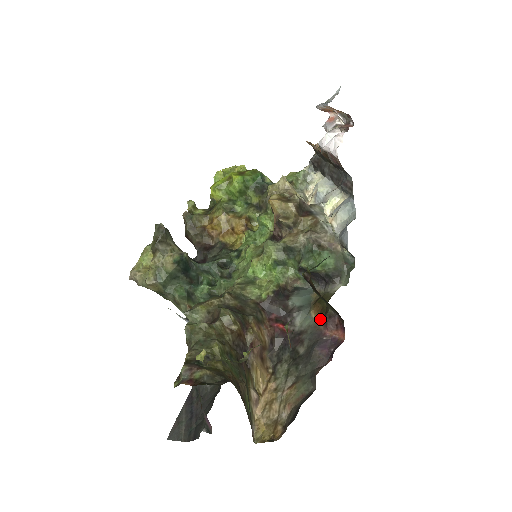
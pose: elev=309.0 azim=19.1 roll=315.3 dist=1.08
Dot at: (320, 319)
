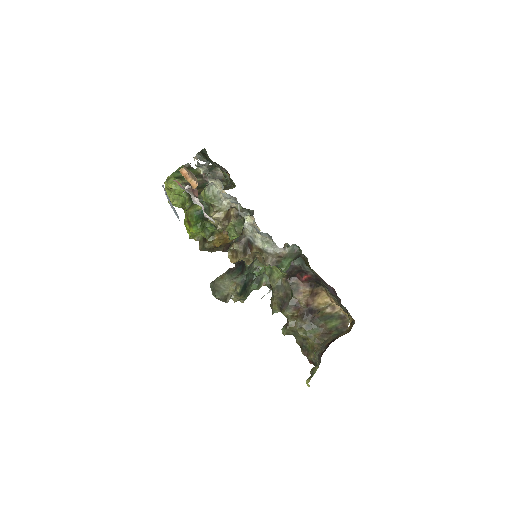
Dot at: (316, 273)
